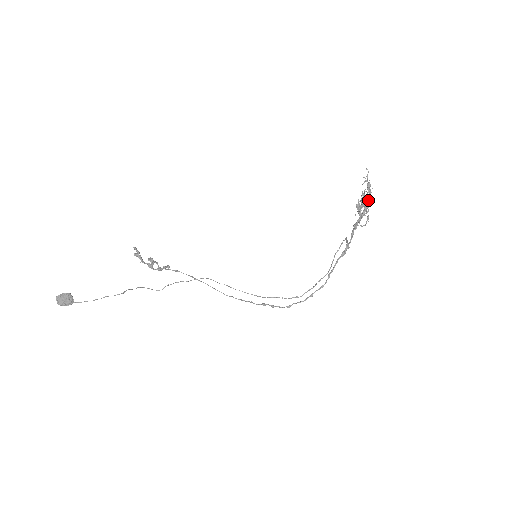
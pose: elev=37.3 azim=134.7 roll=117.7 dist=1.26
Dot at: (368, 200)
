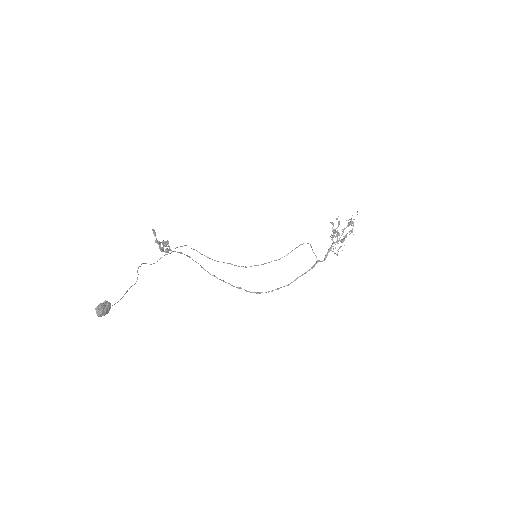
Dot at: occluded
